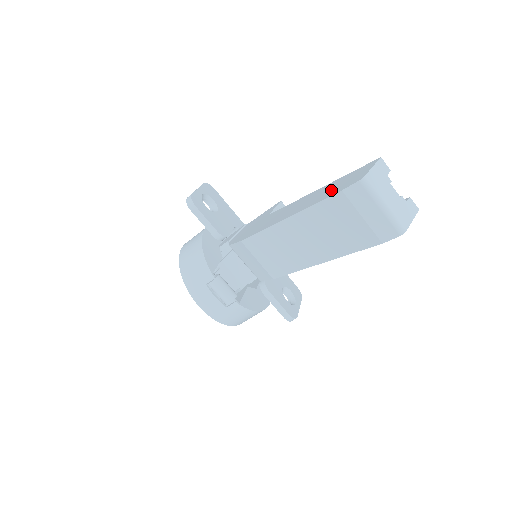
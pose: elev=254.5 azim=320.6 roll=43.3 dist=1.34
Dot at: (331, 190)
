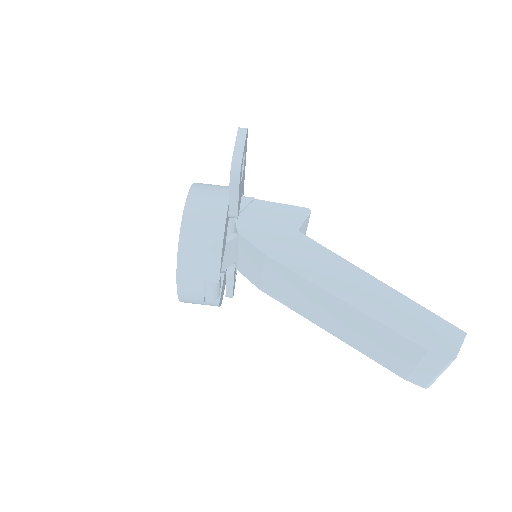
Dot at: (409, 323)
